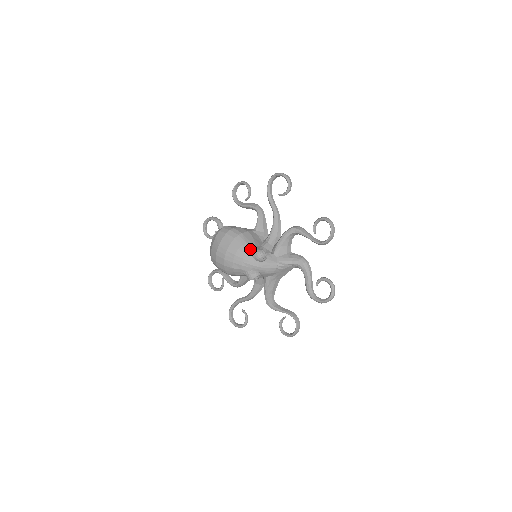
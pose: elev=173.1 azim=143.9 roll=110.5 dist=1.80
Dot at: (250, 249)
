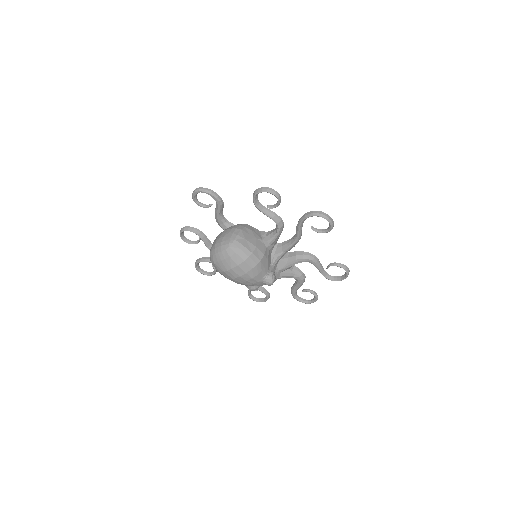
Dot at: (263, 277)
